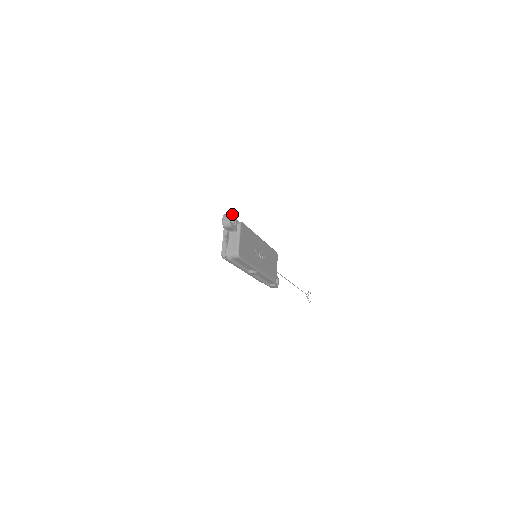
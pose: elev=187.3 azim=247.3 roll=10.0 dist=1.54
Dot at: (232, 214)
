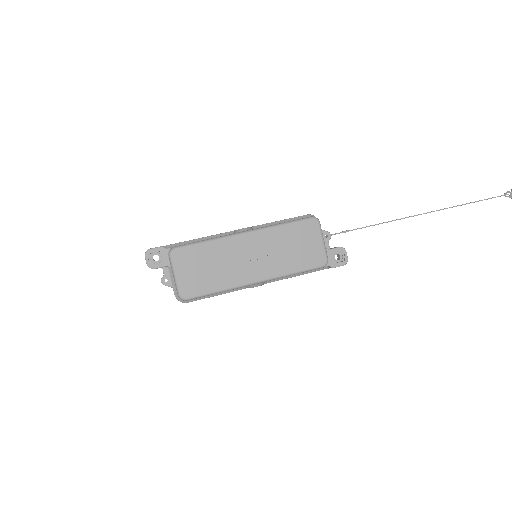
Dot at: (148, 251)
